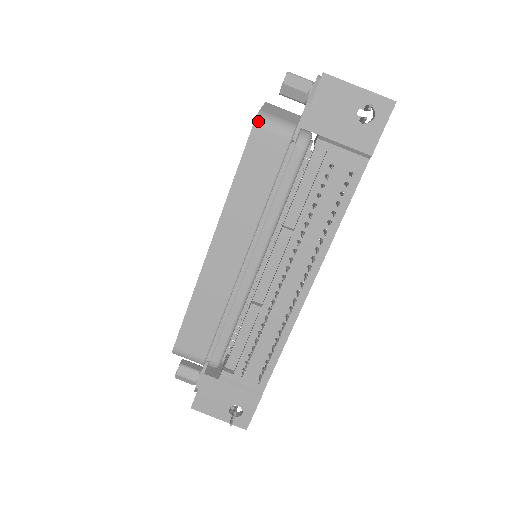
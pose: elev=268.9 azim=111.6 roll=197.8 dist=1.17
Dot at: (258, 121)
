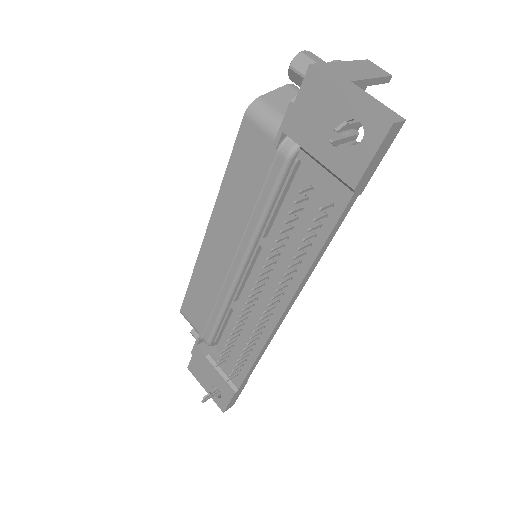
Dot at: (249, 111)
